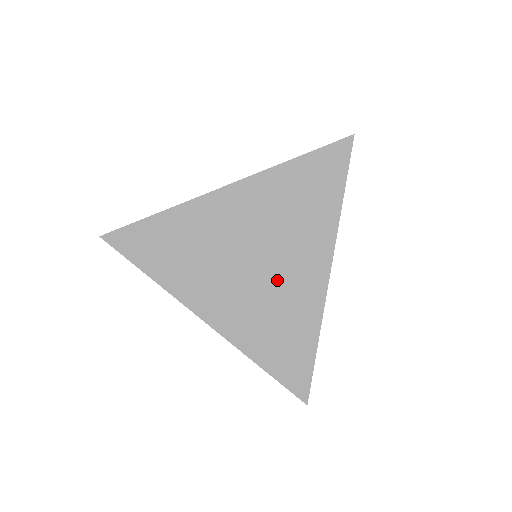
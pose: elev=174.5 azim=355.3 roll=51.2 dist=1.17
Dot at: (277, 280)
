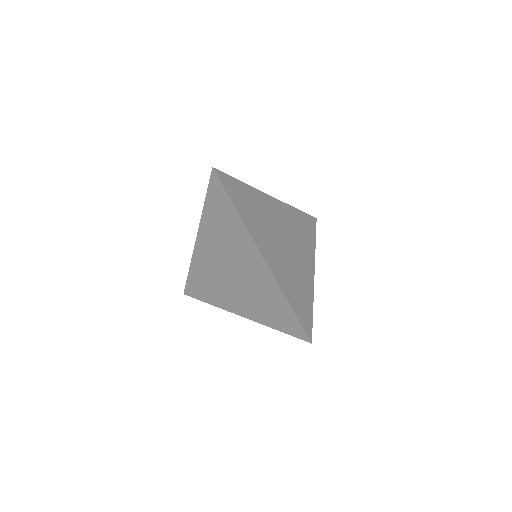
Dot at: (247, 275)
